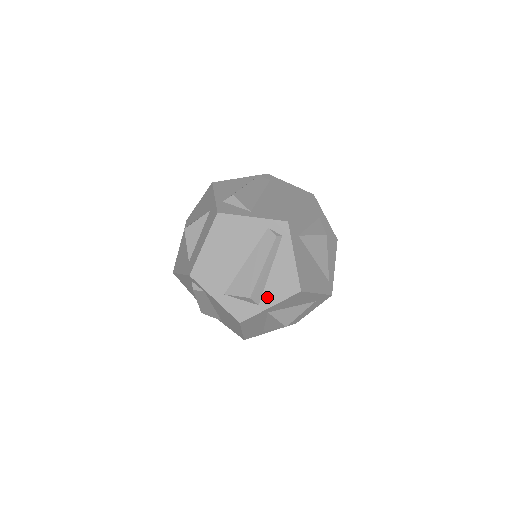
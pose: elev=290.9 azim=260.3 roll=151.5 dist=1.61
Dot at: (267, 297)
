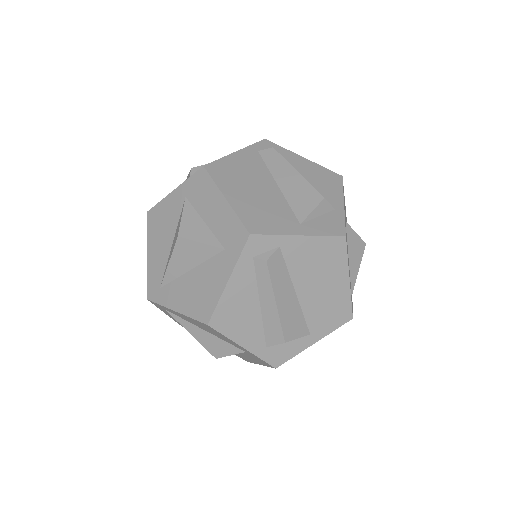
Dot at: (330, 198)
